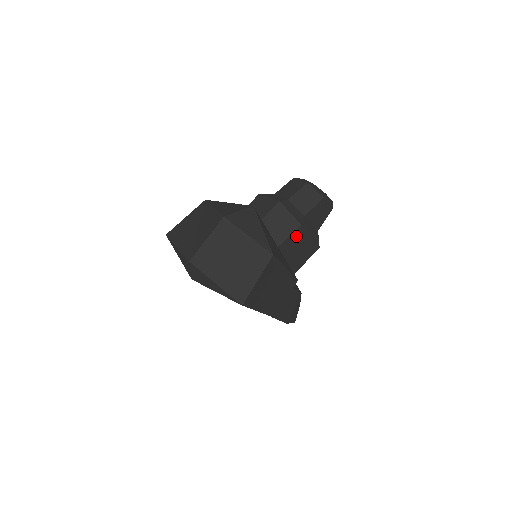
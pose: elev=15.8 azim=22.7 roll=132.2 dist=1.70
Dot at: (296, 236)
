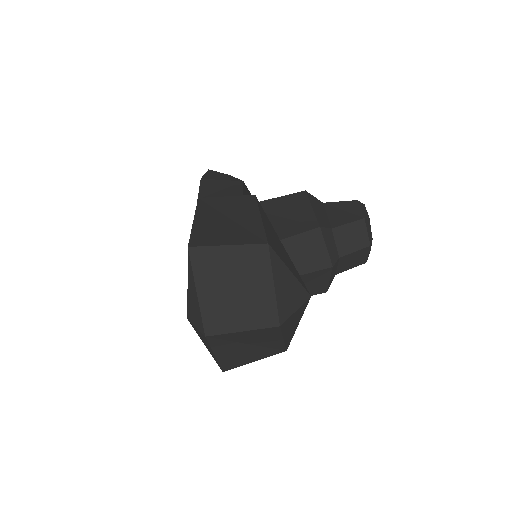
Dot at: occluded
